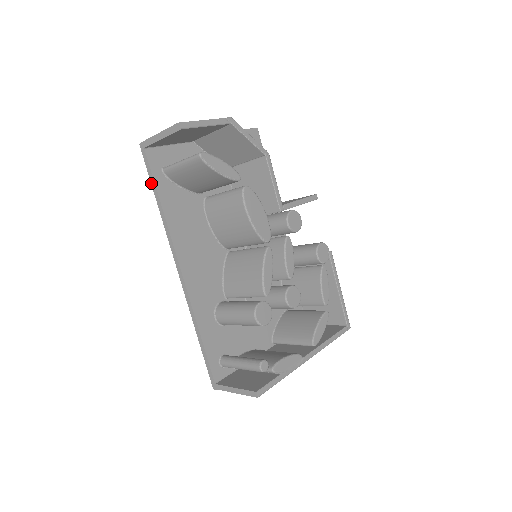
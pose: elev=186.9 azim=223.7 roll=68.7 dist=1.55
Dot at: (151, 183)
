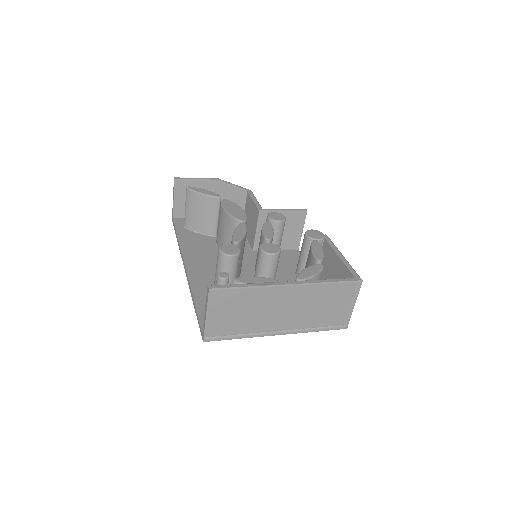
Dot at: (175, 233)
